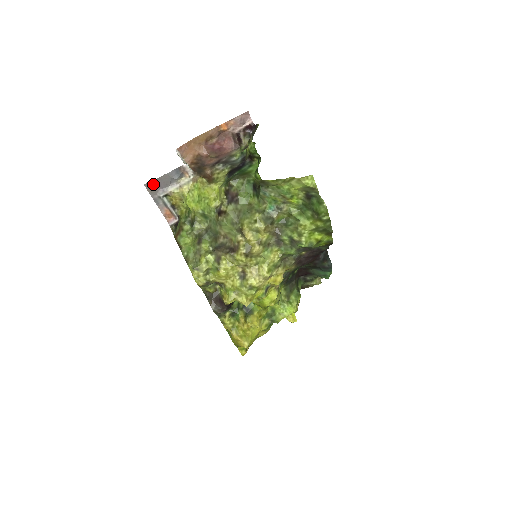
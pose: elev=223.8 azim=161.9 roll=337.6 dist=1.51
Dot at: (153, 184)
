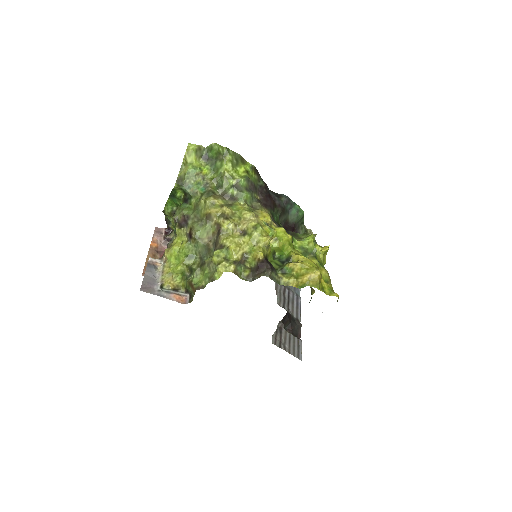
Dot at: (145, 286)
